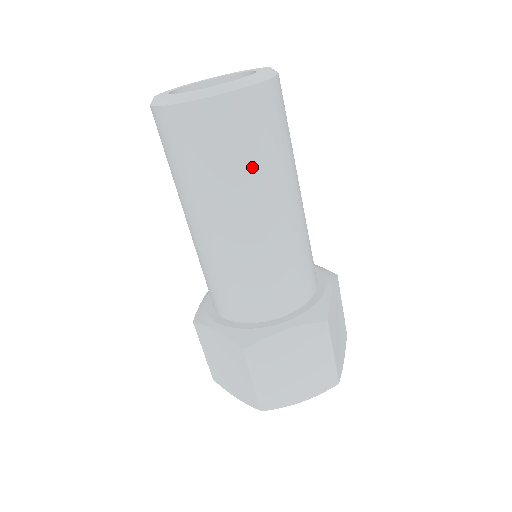
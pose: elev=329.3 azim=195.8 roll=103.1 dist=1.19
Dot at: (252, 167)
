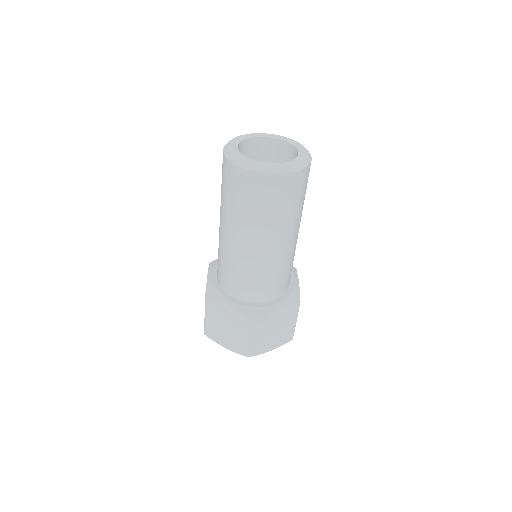
Dot at: (247, 214)
